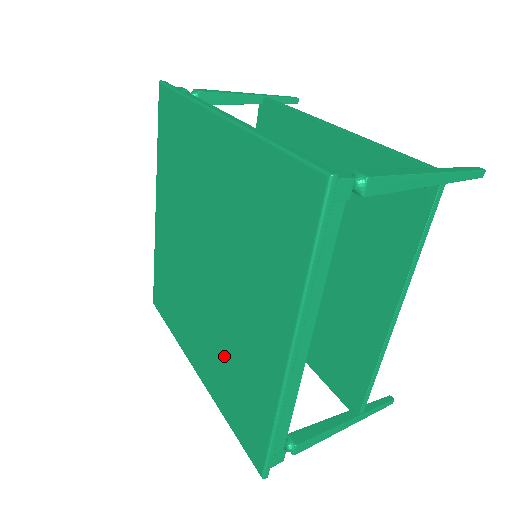
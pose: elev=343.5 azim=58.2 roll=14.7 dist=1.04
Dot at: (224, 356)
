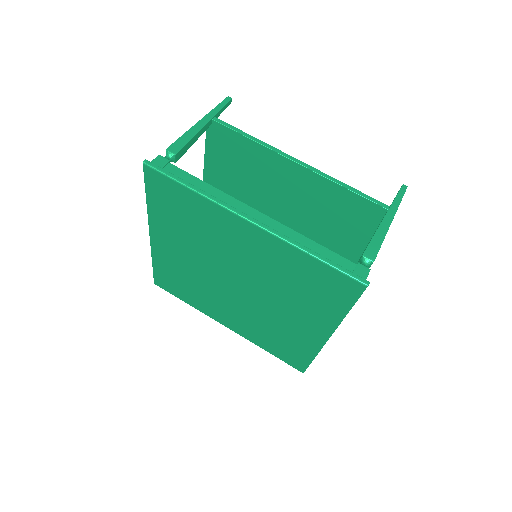
Dot at: (261, 327)
